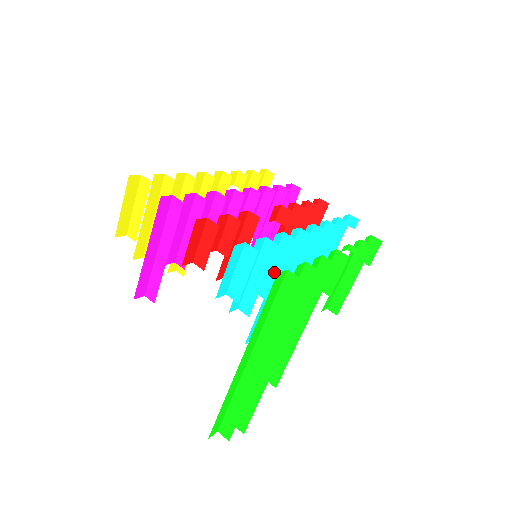
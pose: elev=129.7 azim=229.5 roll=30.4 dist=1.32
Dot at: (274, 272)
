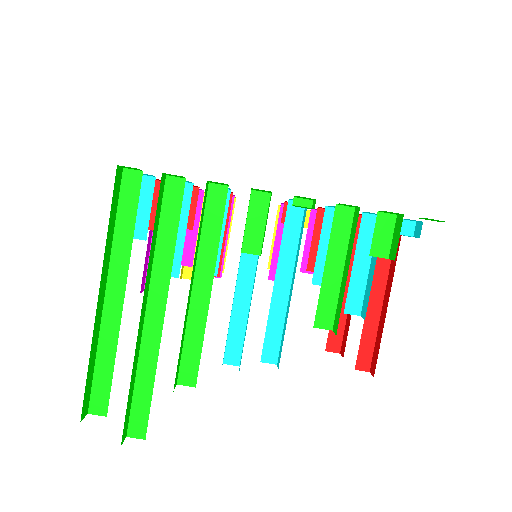
Dot at: (222, 239)
